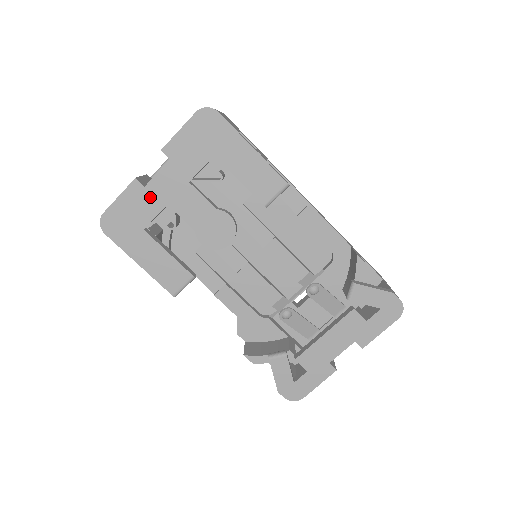
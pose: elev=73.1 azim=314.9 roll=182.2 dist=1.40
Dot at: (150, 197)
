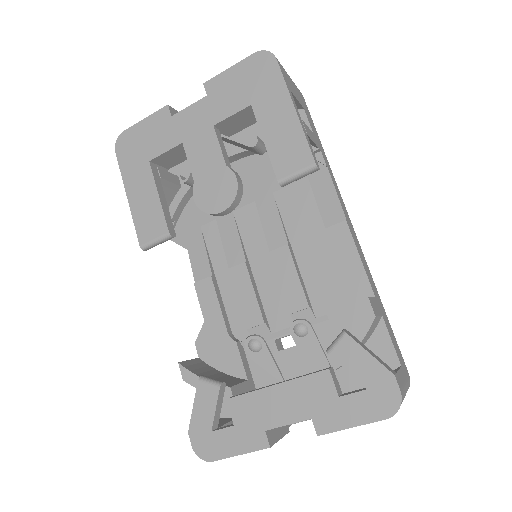
Dot at: (171, 129)
